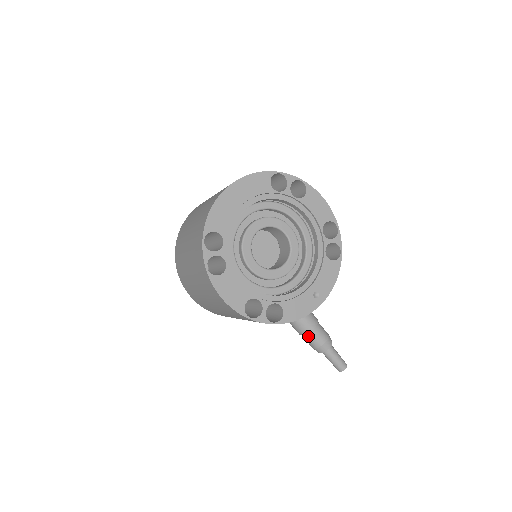
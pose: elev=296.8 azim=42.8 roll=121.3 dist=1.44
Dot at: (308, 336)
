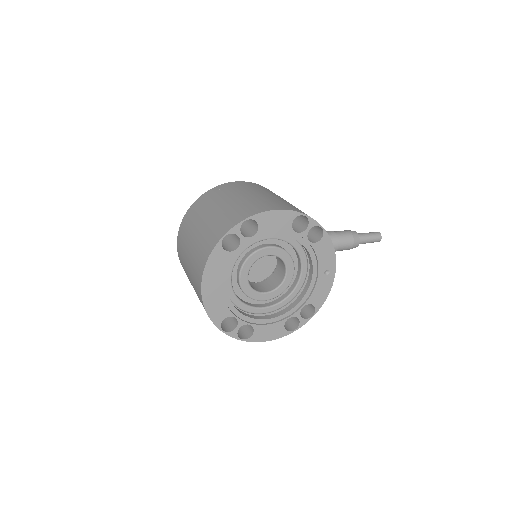
Dot at: occluded
